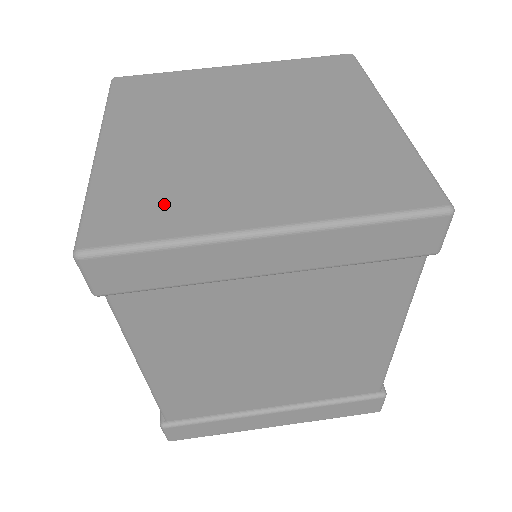
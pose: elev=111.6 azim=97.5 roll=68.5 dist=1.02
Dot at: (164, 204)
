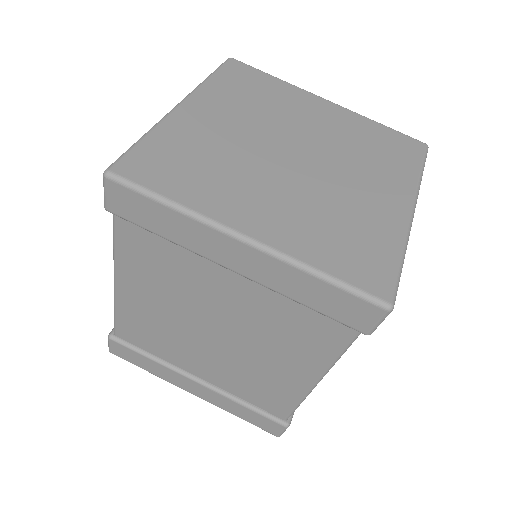
Dot at: (190, 174)
